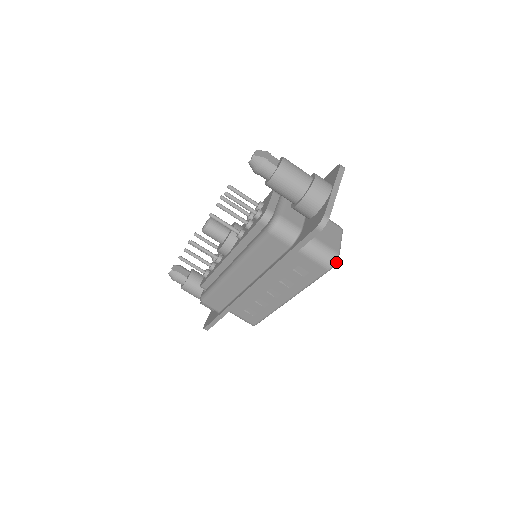
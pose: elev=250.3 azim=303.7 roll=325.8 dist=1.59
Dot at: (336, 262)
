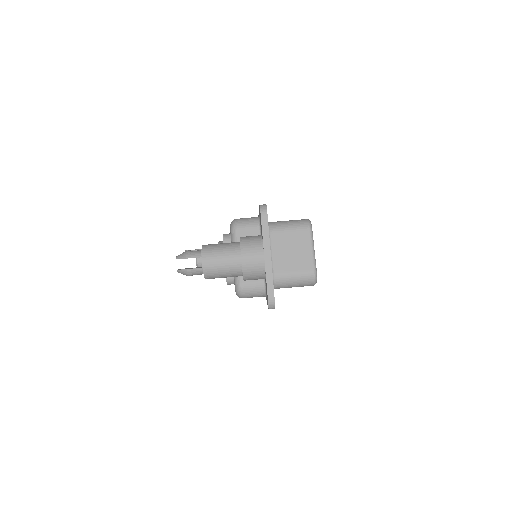
Dot at: (316, 278)
